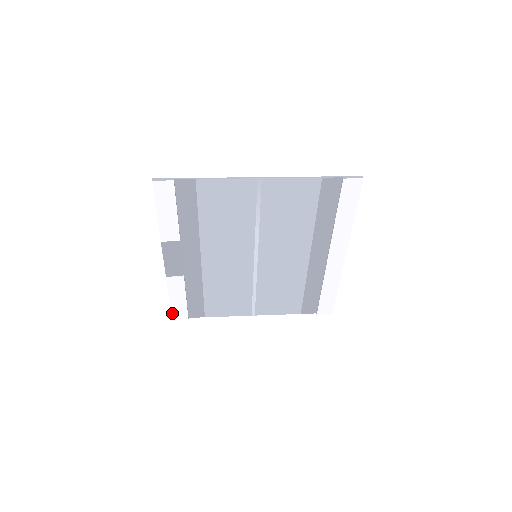
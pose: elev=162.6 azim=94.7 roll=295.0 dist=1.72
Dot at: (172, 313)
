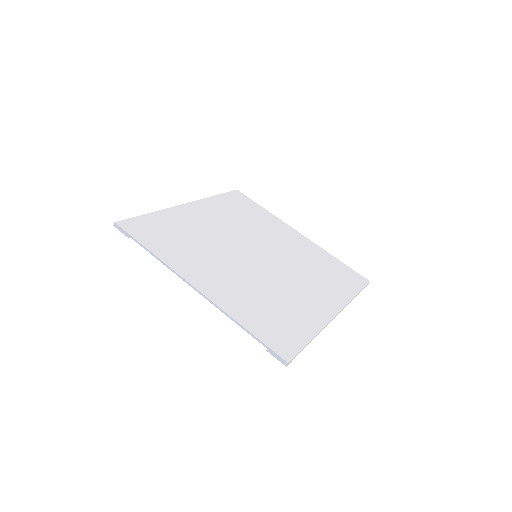
Dot at: occluded
